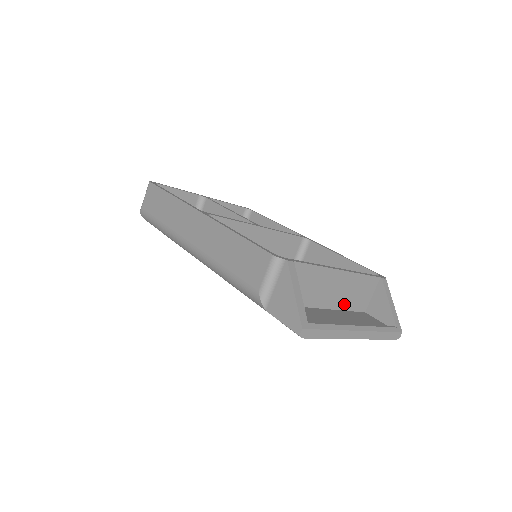
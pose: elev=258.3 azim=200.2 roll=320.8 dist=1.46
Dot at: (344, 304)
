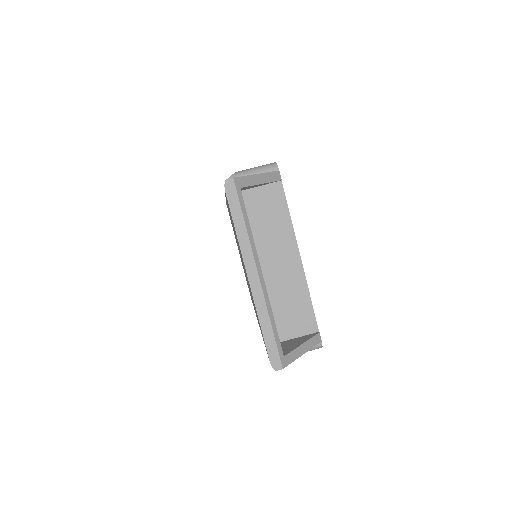
Dot at: (270, 296)
